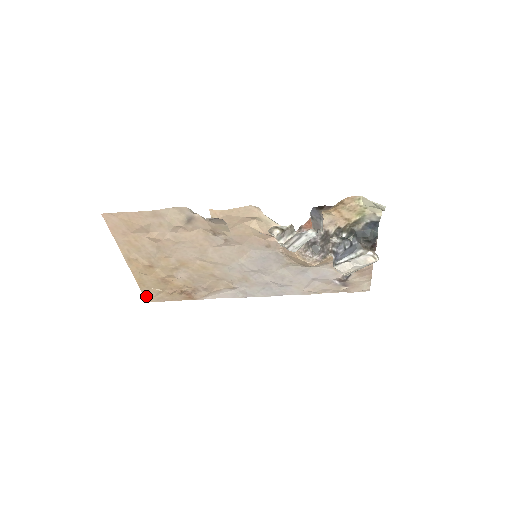
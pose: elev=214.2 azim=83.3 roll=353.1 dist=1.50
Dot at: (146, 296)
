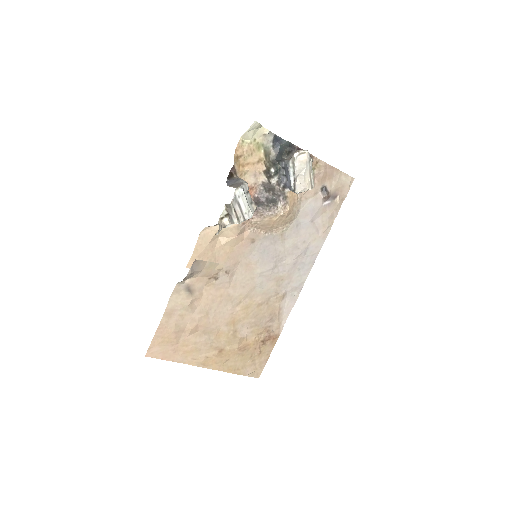
Dot at: (251, 375)
